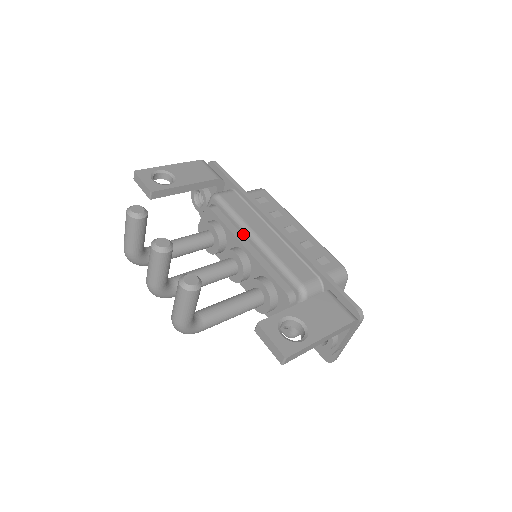
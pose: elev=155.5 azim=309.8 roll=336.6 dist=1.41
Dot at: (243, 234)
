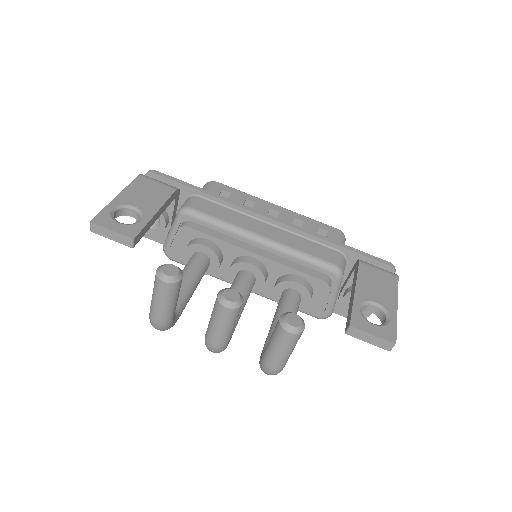
Dot at: (243, 240)
